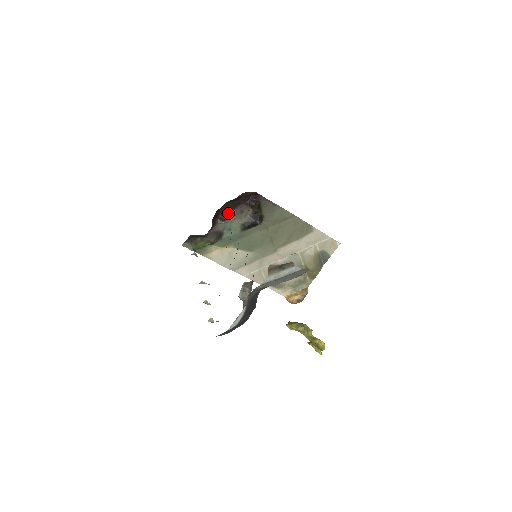
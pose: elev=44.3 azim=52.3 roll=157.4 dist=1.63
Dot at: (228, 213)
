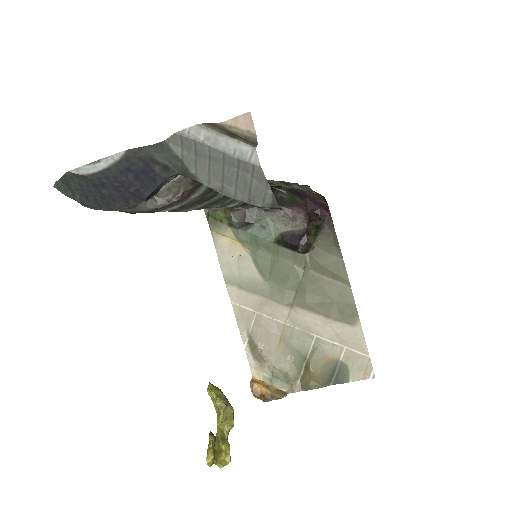
Dot at: occluded
